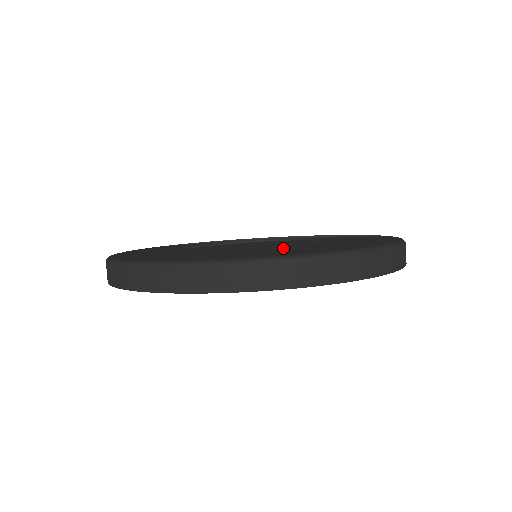
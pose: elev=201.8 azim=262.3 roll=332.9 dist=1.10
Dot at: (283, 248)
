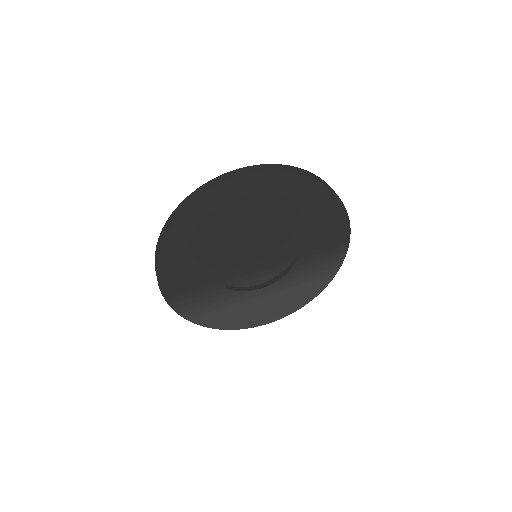
Dot at: occluded
